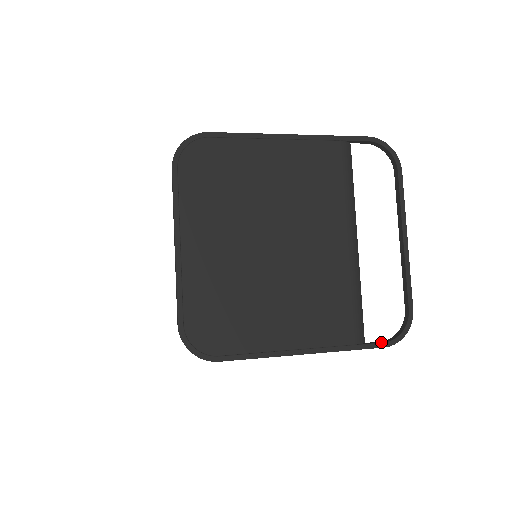
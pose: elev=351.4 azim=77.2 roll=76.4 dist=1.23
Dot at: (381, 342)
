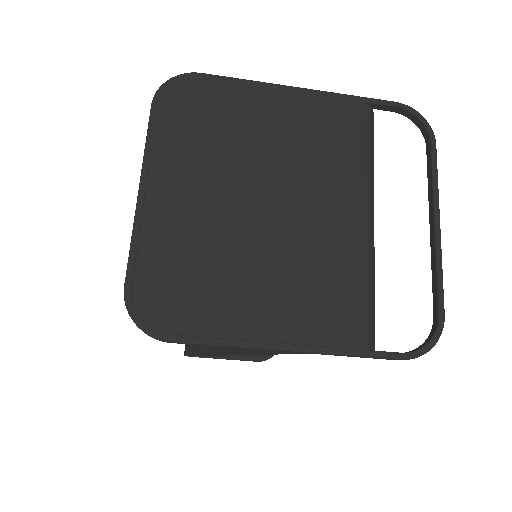
Dot at: (397, 352)
